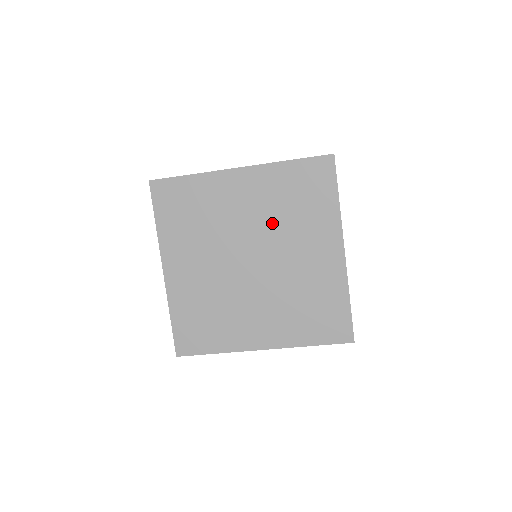
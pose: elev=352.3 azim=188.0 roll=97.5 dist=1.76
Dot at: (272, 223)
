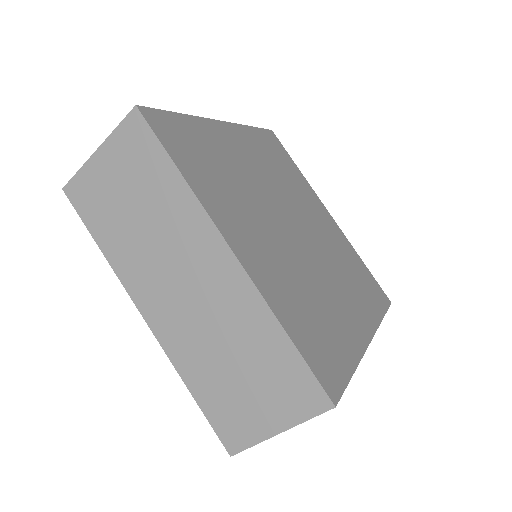
Dot at: (280, 185)
